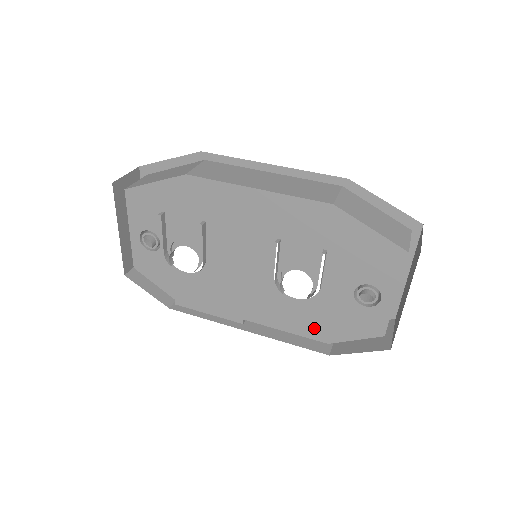
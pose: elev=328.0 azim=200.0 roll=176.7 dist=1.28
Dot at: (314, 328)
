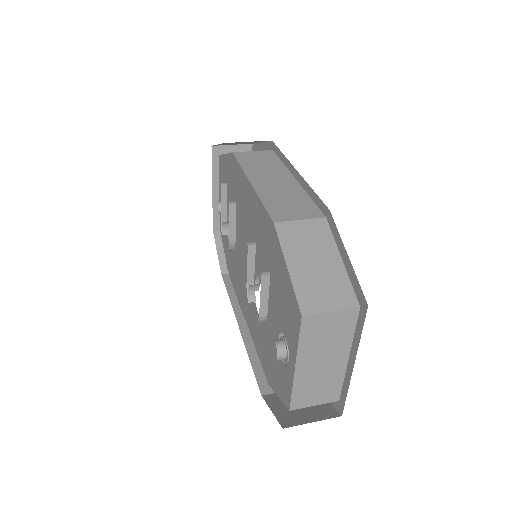
Dot at: (264, 358)
